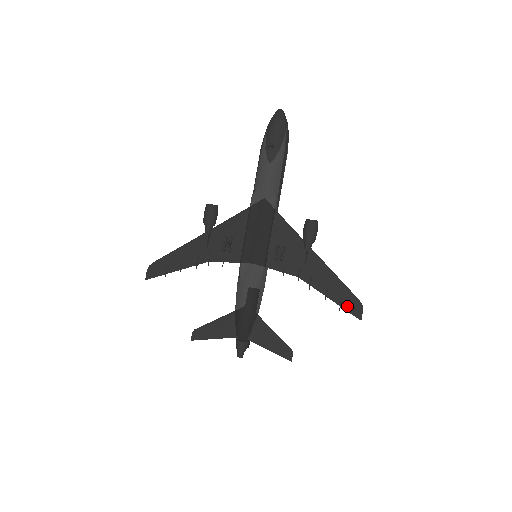
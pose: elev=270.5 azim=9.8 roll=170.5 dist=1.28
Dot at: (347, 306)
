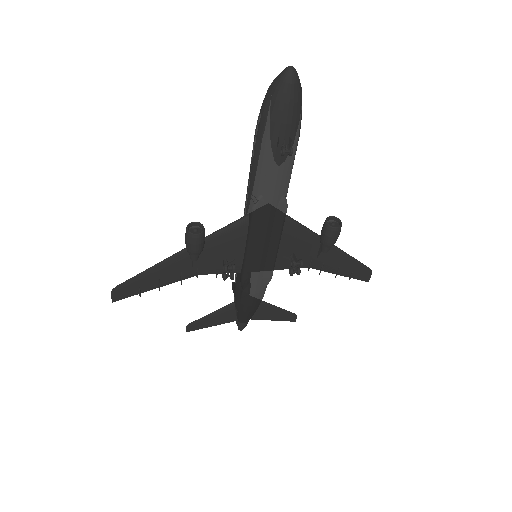
Dot at: (357, 276)
